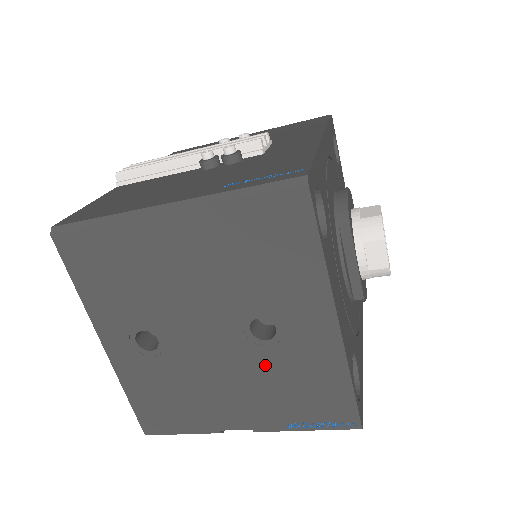
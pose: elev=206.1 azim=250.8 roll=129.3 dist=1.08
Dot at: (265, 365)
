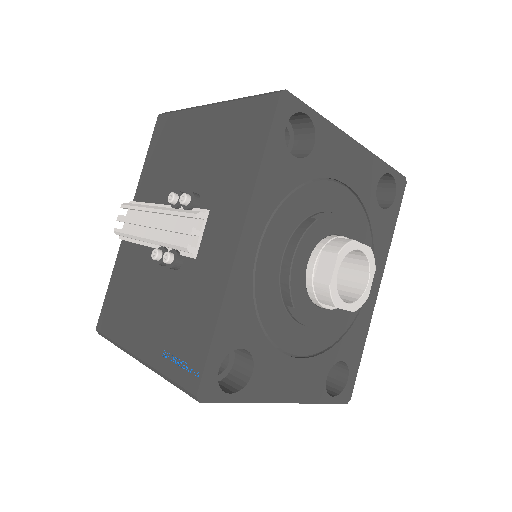
Dot at: occluded
